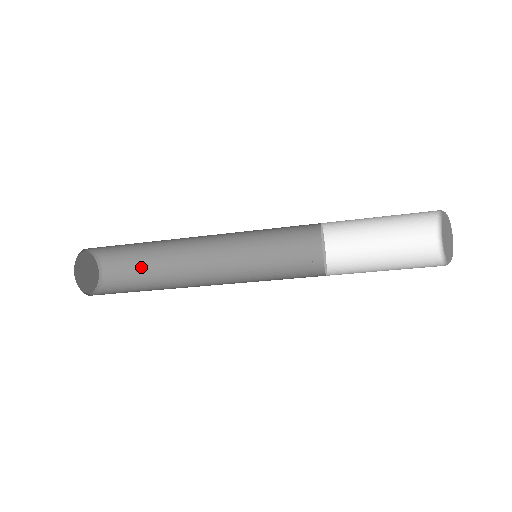
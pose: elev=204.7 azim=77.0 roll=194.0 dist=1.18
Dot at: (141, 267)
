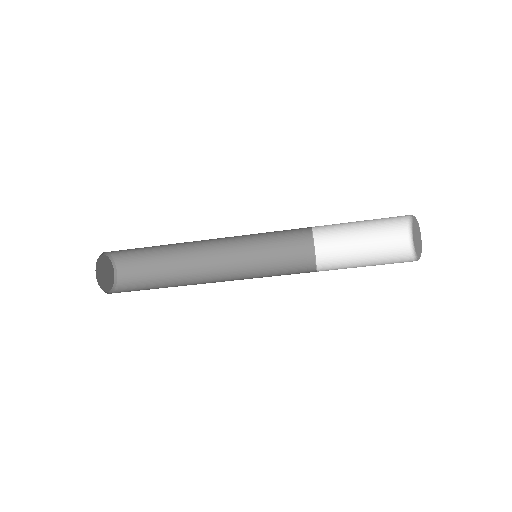
Dot at: (153, 276)
